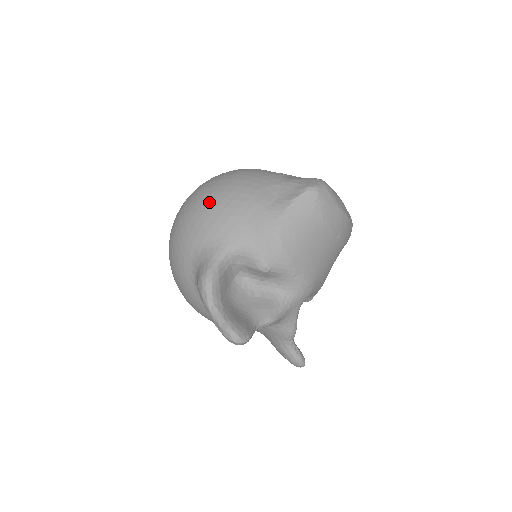
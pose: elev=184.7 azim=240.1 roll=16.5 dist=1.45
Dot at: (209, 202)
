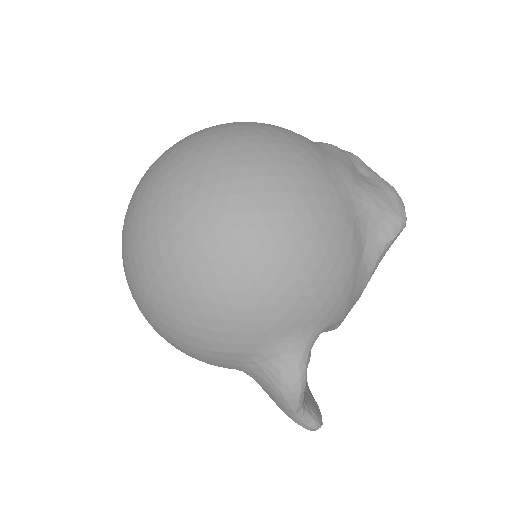
Dot at: (297, 270)
